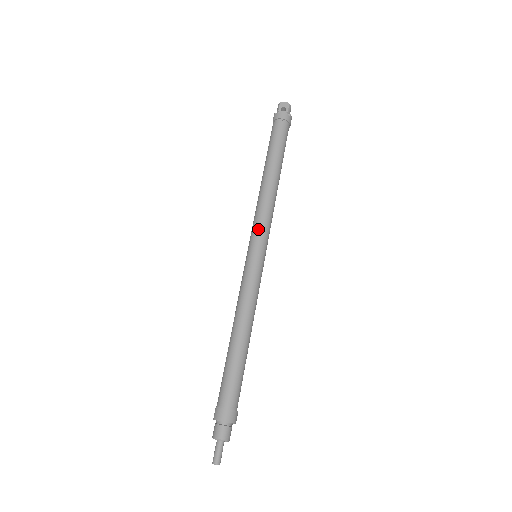
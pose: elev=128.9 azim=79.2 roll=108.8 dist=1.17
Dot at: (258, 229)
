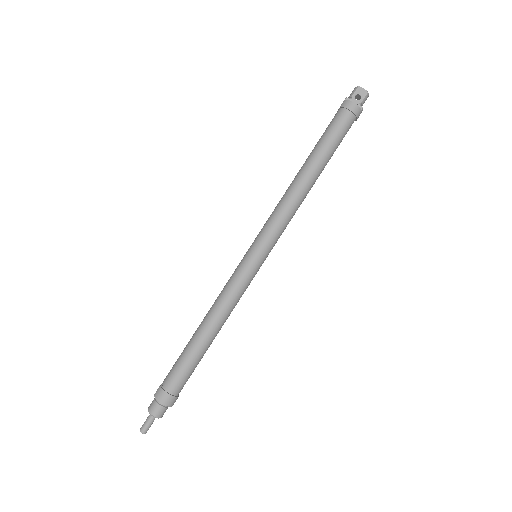
Dot at: (269, 231)
